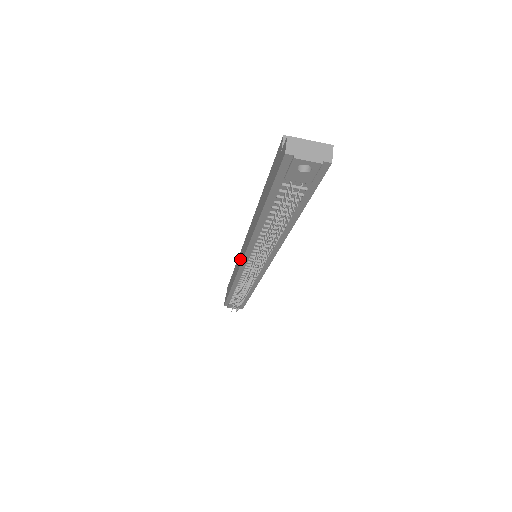
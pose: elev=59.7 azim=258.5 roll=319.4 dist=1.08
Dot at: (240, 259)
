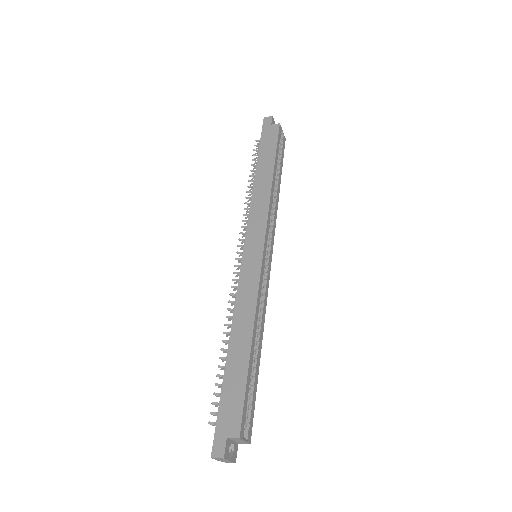
Dot at: (253, 237)
